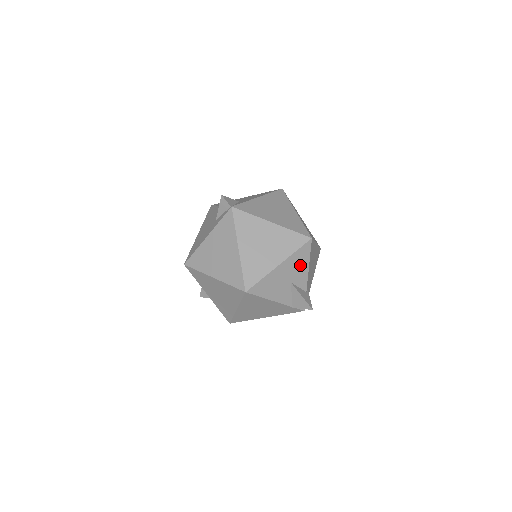
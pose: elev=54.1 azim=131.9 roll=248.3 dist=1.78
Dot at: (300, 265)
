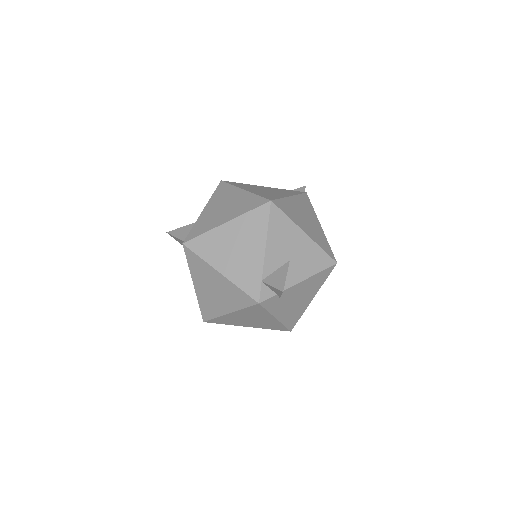
Dot at: (309, 263)
